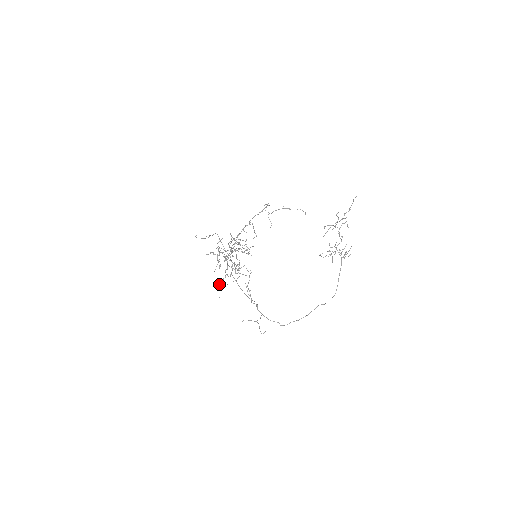
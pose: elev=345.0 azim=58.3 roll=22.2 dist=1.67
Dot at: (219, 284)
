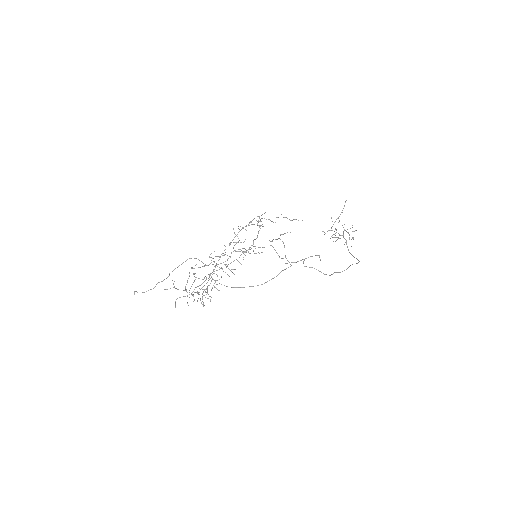
Dot at: (205, 291)
